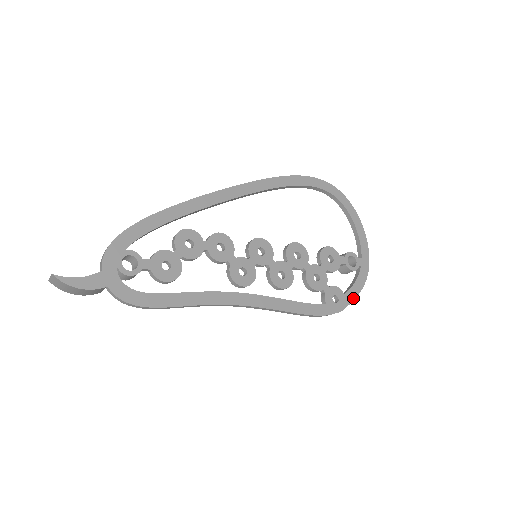
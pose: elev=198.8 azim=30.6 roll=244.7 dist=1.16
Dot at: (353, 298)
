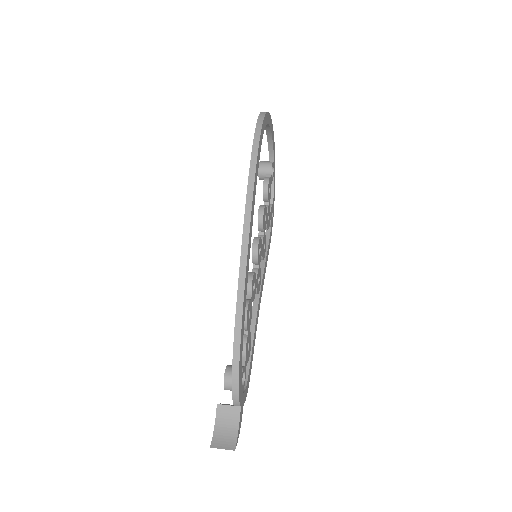
Dot at: (274, 200)
